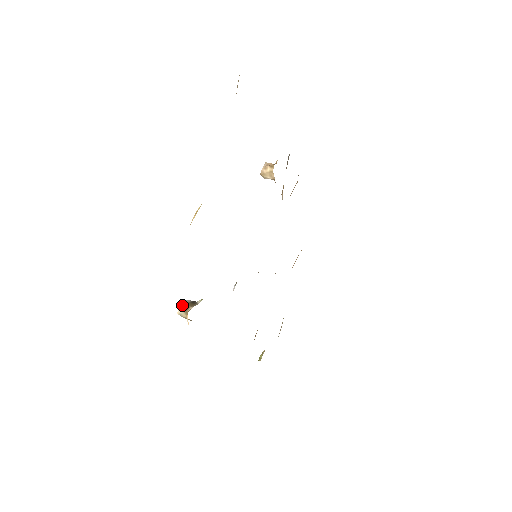
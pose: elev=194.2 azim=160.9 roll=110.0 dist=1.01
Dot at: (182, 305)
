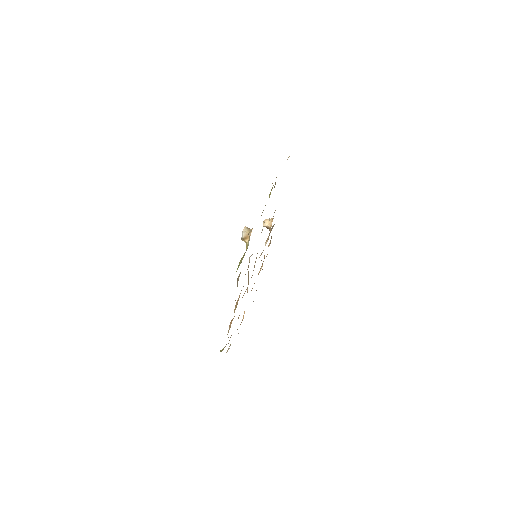
Dot at: (247, 227)
